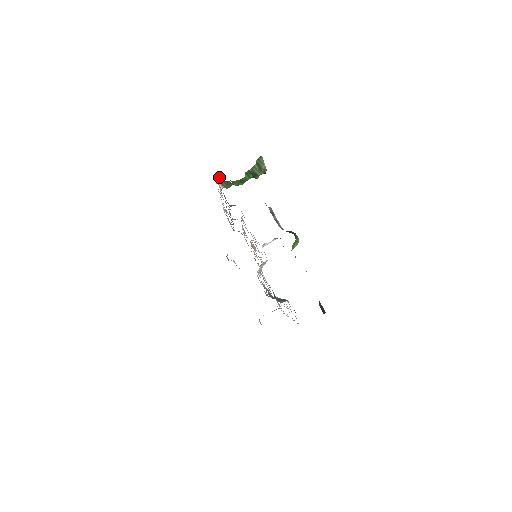
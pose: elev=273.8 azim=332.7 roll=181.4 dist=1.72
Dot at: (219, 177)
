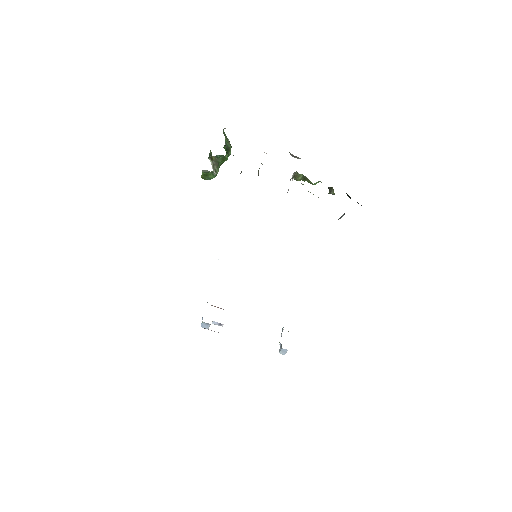
Dot at: (211, 158)
